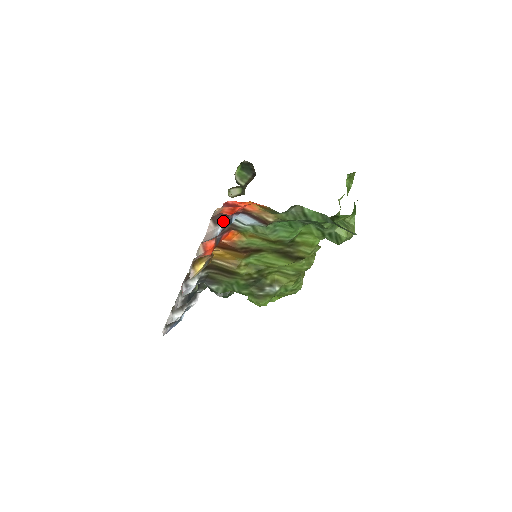
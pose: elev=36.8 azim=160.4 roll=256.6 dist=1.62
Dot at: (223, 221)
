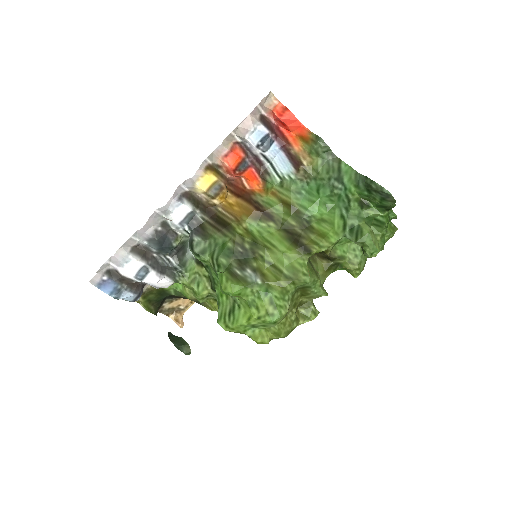
Dot at: (267, 127)
